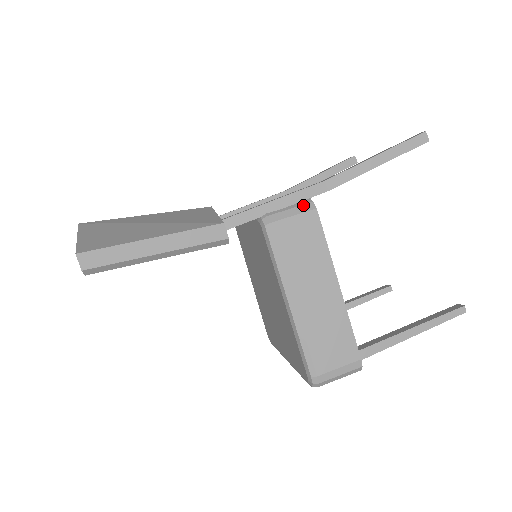
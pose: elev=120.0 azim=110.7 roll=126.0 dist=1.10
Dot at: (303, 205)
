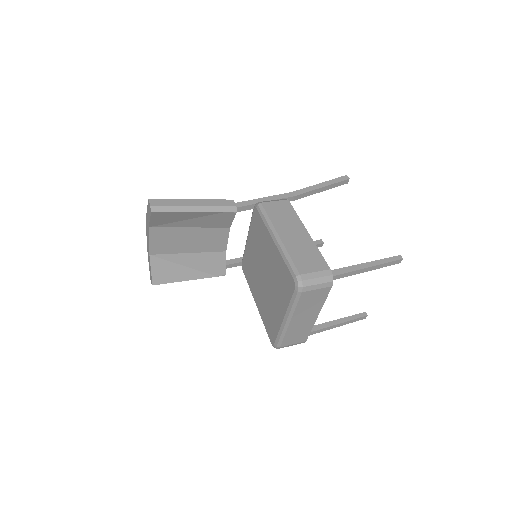
Dot at: (280, 199)
